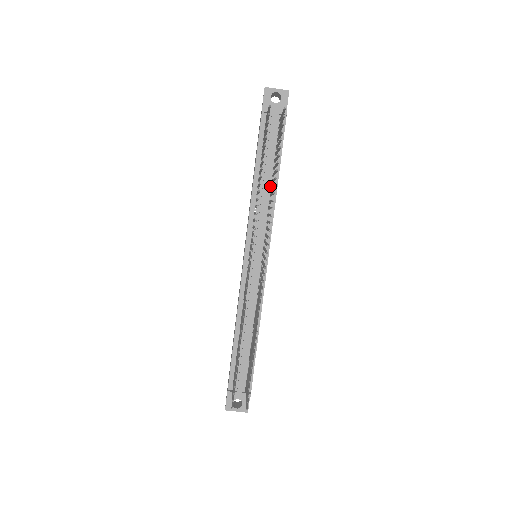
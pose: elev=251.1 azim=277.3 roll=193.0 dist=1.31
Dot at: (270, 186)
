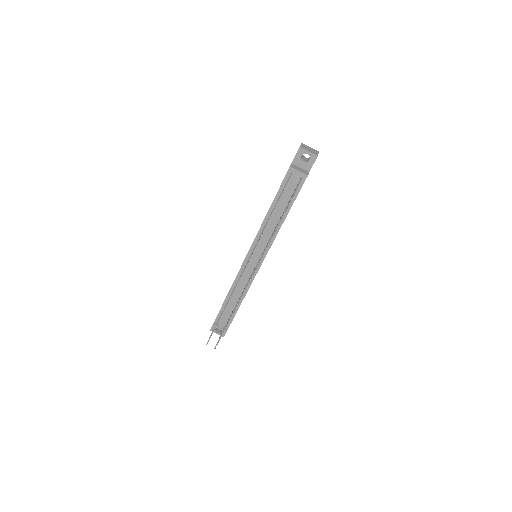
Dot at: occluded
